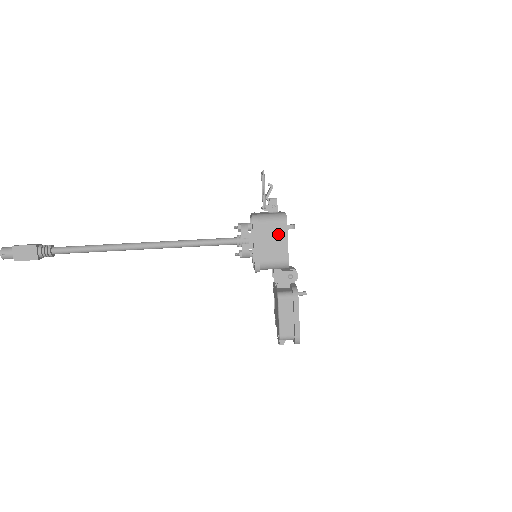
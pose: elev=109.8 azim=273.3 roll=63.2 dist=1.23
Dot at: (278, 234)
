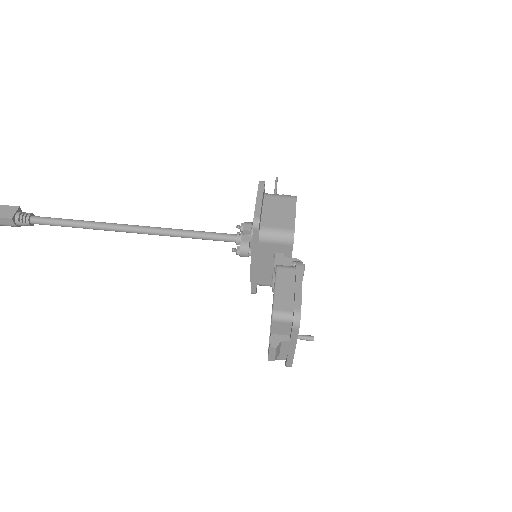
Dot at: (285, 206)
